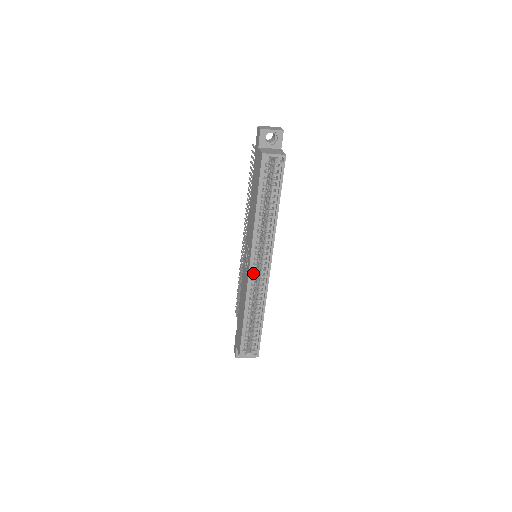
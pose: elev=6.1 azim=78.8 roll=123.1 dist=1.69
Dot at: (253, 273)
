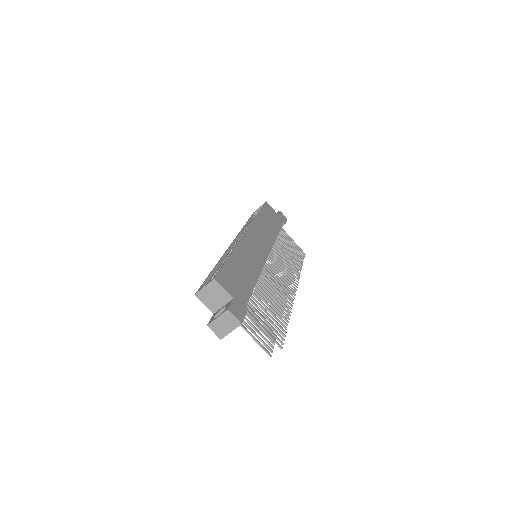
Dot at: occluded
